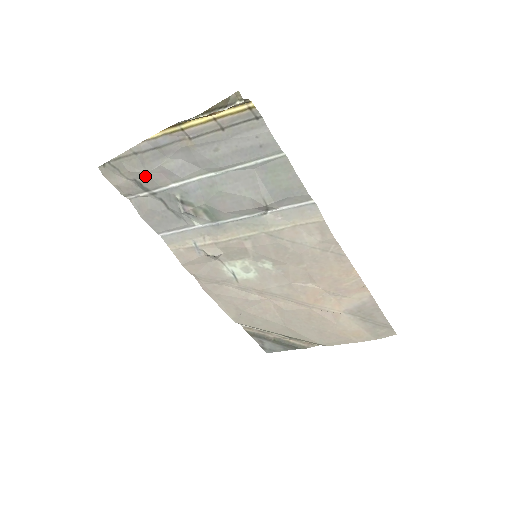
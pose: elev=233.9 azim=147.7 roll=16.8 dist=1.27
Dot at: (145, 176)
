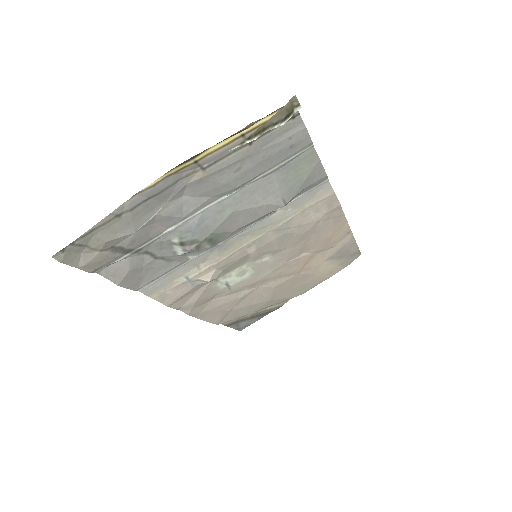
Dot at: (131, 237)
